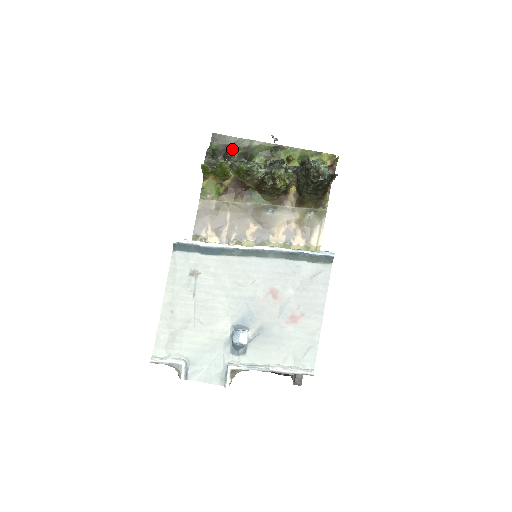
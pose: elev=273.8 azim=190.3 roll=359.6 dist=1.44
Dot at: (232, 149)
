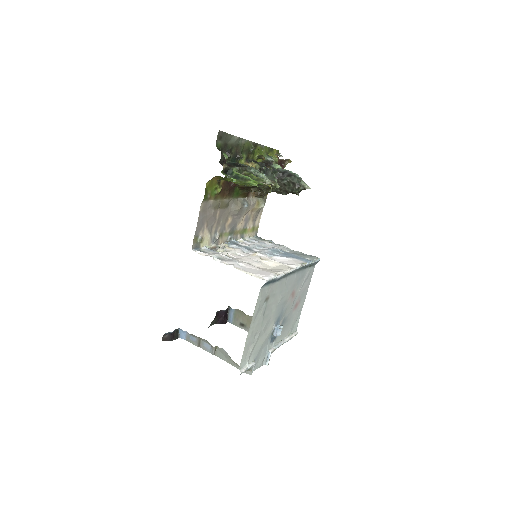
Dot at: (230, 148)
